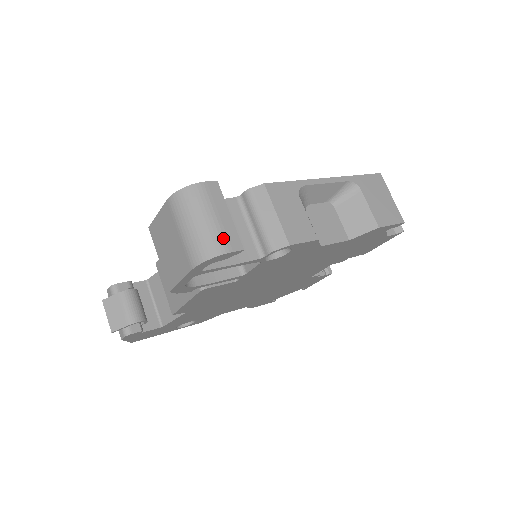
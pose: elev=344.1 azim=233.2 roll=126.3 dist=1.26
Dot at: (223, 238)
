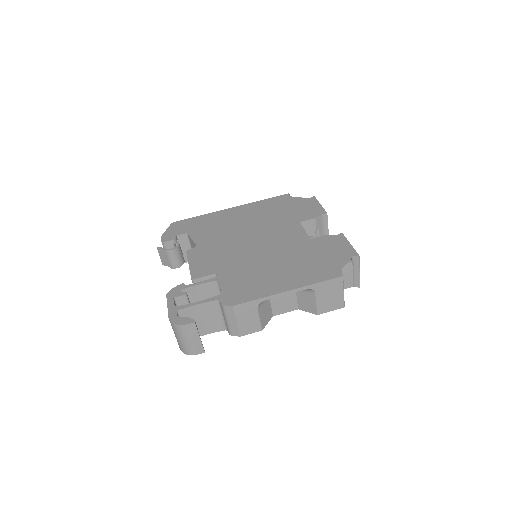
Dot at: (193, 349)
